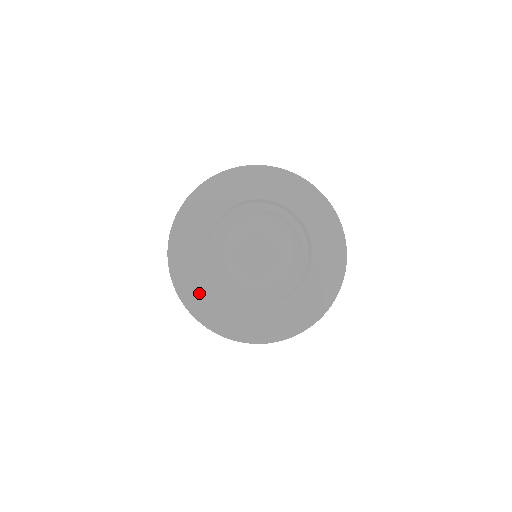
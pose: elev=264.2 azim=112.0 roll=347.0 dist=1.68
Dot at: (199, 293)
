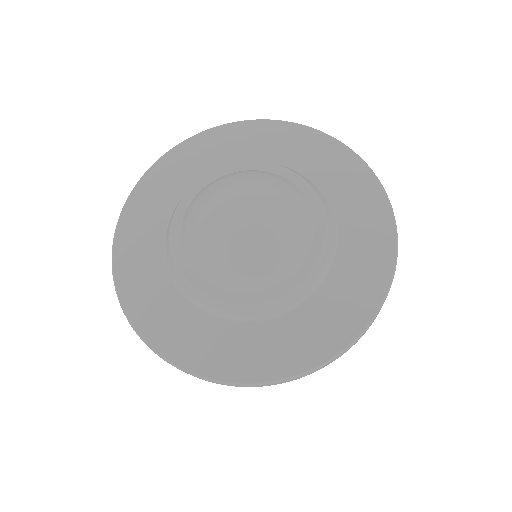
Dot at: (142, 276)
